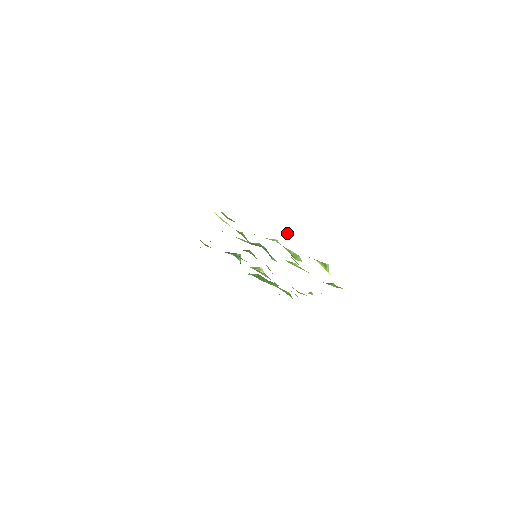
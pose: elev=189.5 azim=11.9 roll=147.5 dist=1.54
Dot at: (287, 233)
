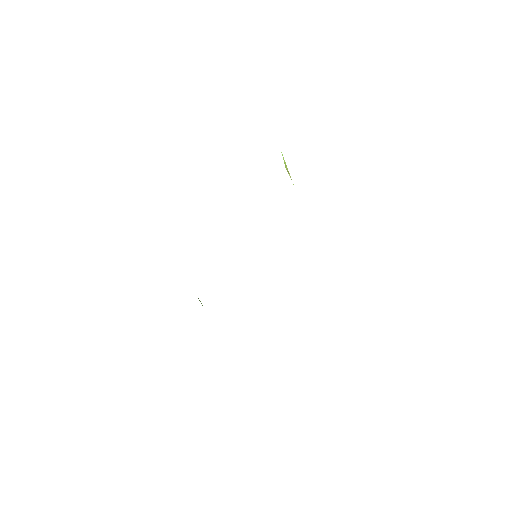
Dot at: occluded
